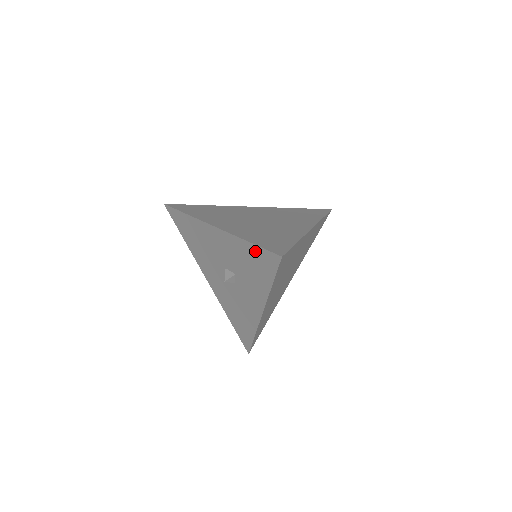
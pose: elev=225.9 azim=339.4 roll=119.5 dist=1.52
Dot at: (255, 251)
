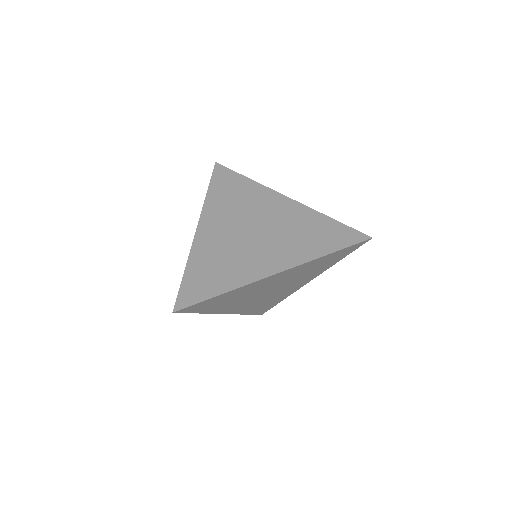
Dot at: occluded
